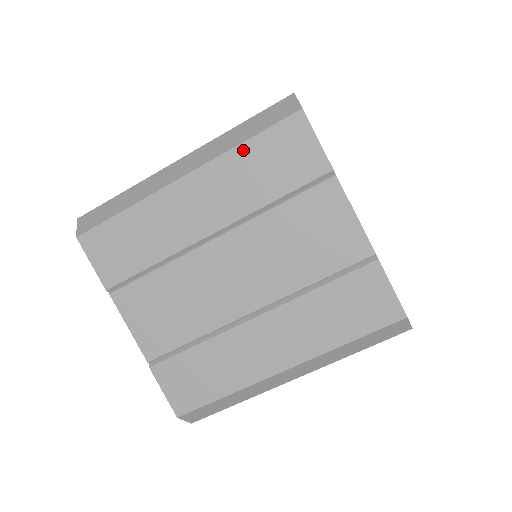
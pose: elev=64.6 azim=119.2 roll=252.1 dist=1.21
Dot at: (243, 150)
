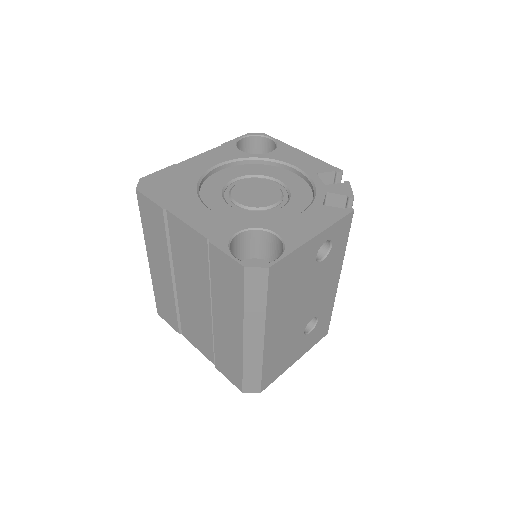
Dot at: (145, 229)
